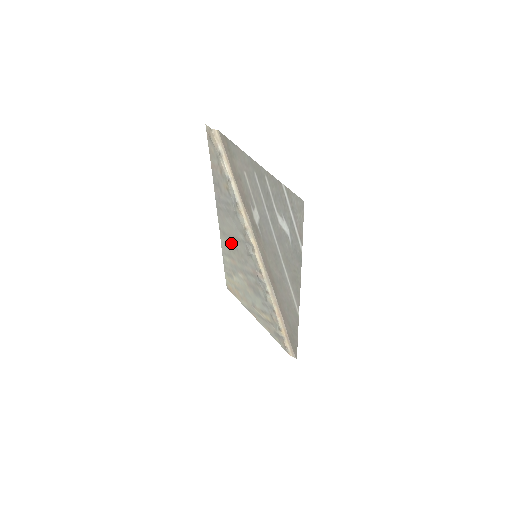
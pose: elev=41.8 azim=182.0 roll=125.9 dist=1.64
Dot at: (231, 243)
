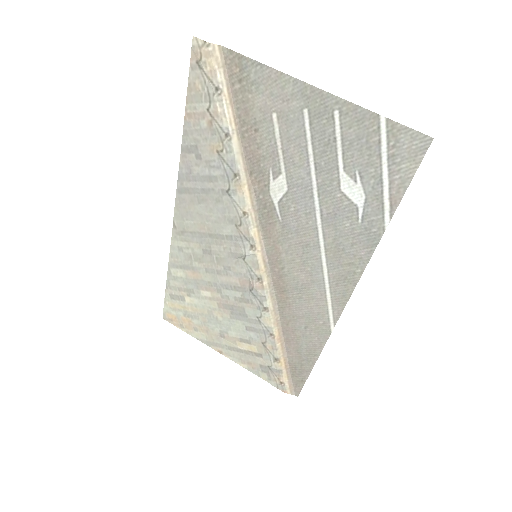
Dot at: (197, 245)
